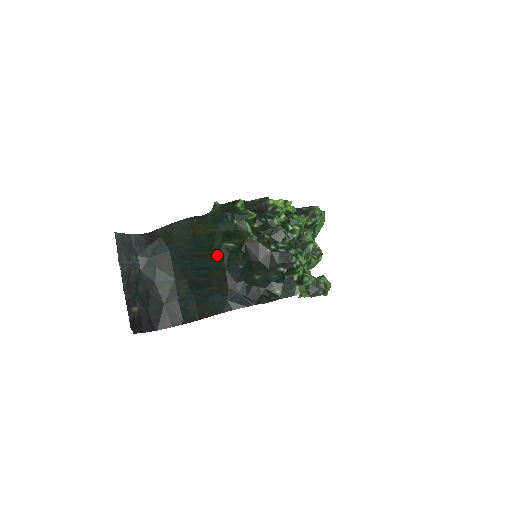
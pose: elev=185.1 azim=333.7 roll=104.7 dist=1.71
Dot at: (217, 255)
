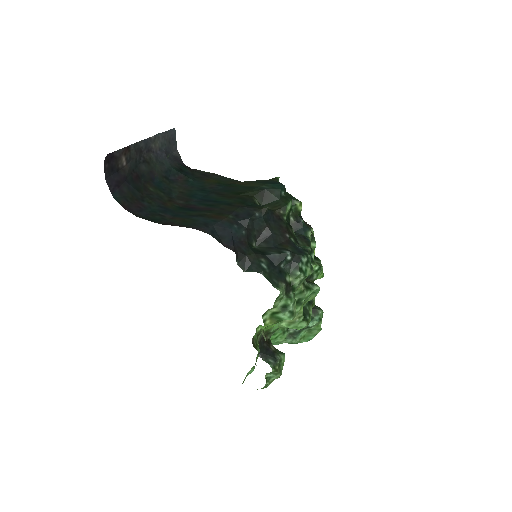
Dot at: (241, 198)
